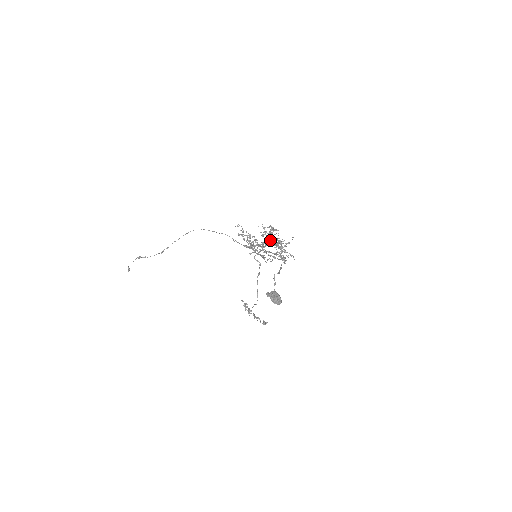
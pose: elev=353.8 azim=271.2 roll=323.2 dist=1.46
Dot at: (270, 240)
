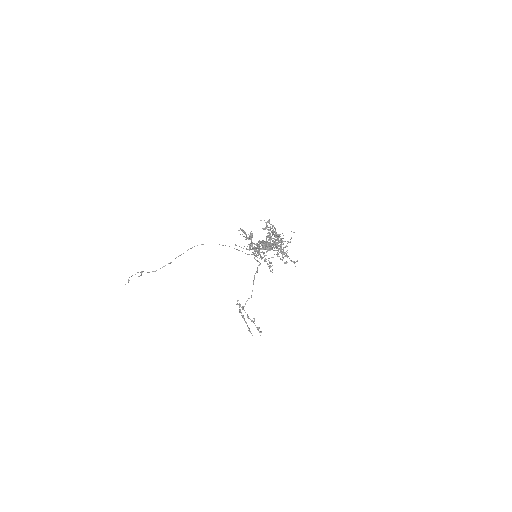
Dot at: occluded
